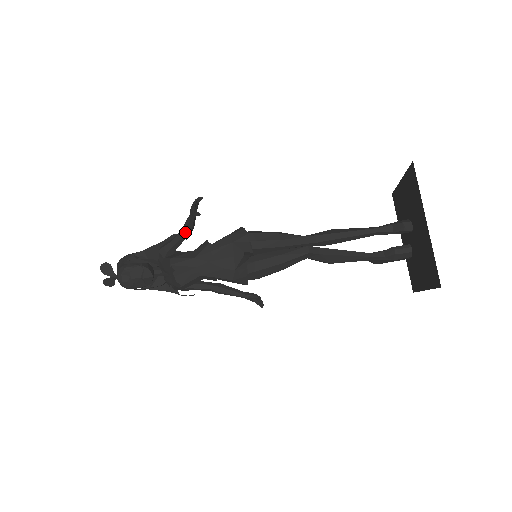
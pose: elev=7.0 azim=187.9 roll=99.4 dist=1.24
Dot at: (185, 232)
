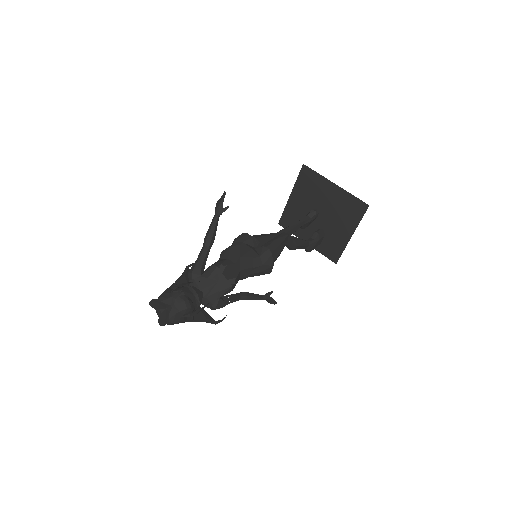
Dot at: (211, 241)
